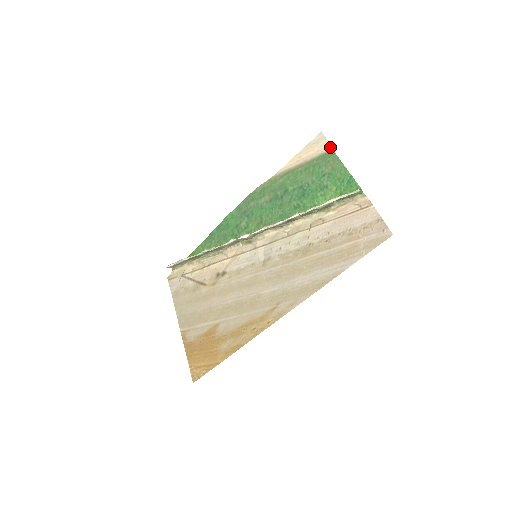
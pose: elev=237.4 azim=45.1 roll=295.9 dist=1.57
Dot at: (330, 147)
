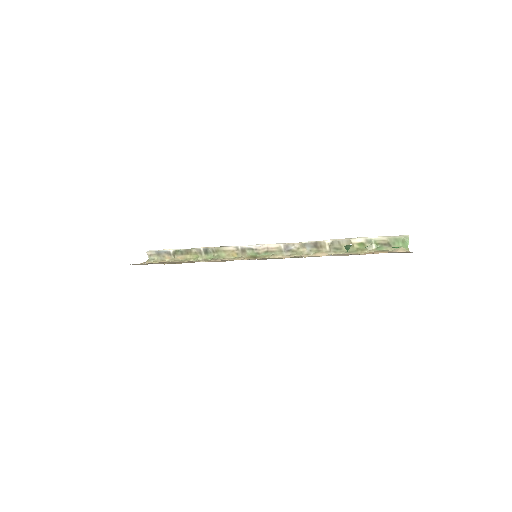
Dot at: occluded
